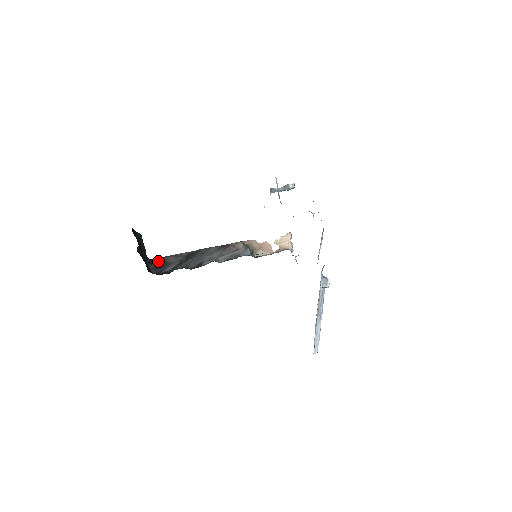
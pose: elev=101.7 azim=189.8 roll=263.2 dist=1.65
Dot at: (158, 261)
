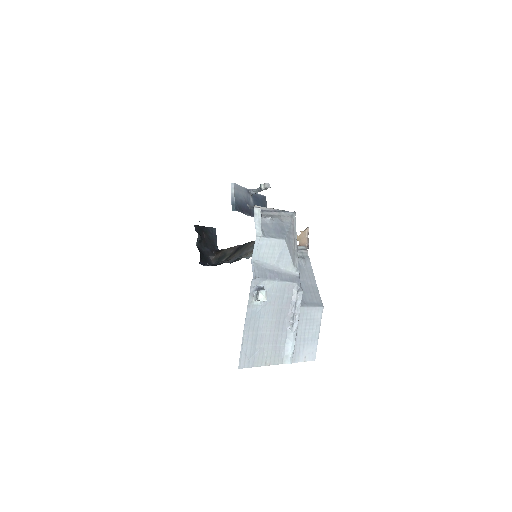
Dot at: (221, 253)
